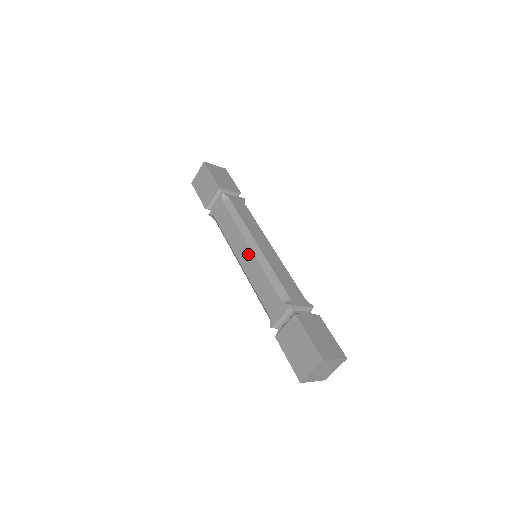
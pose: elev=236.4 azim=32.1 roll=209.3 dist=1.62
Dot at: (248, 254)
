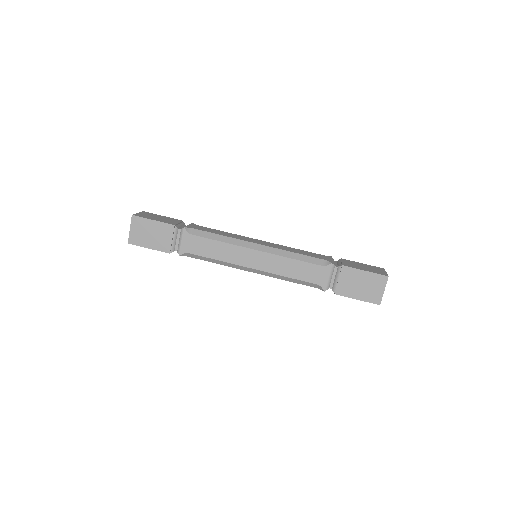
Dot at: (259, 256)
